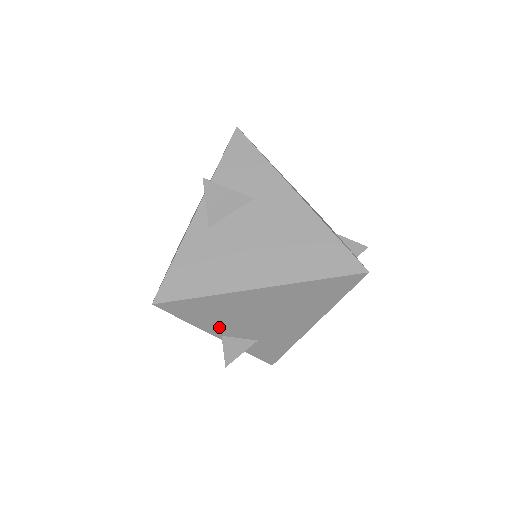
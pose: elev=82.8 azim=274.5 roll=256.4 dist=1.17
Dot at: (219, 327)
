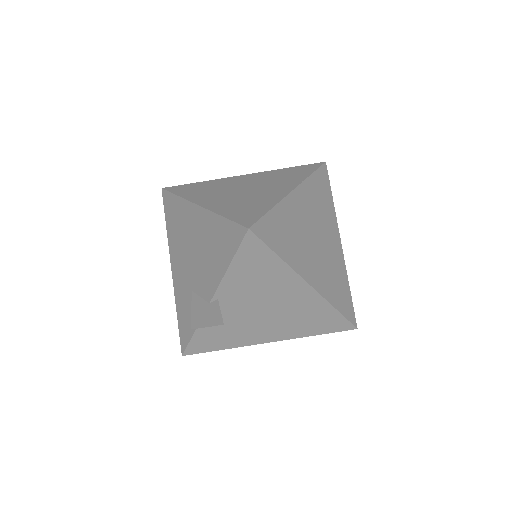
Dot at: (233, 290)
